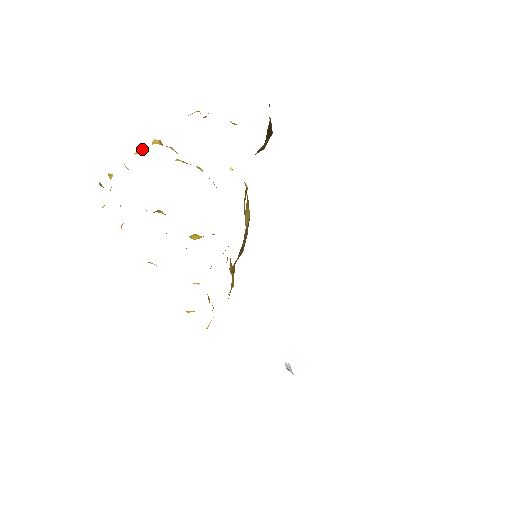
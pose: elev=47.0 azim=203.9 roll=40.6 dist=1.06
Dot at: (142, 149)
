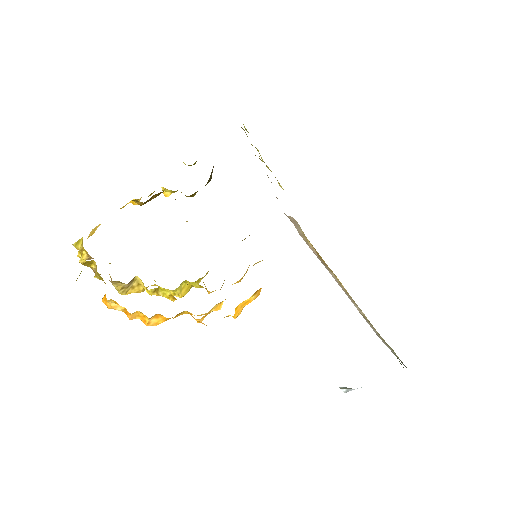
Dot at: (95, 230)
